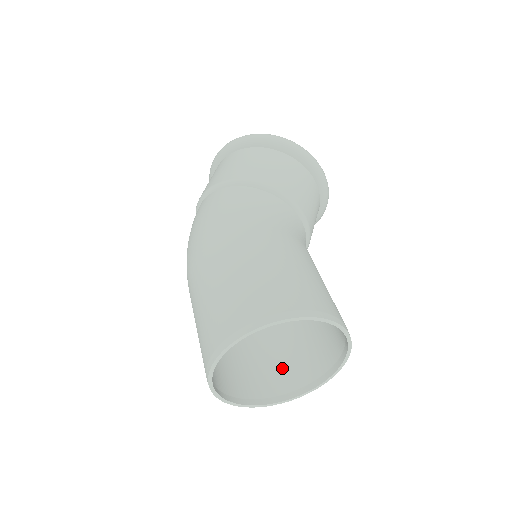
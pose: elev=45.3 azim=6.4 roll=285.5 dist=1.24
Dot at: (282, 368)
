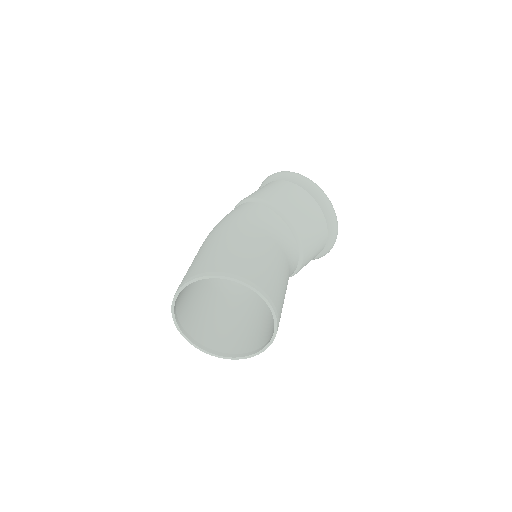
Dot at: (245, 338)
